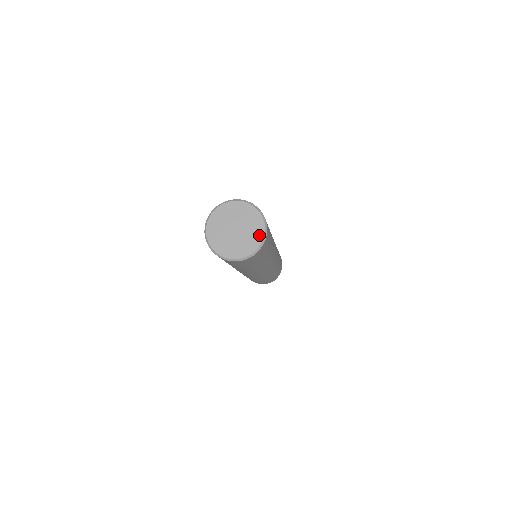
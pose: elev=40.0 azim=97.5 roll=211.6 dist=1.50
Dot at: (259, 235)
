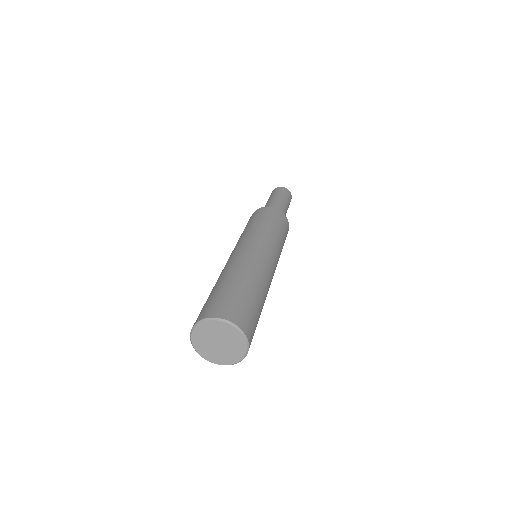
Dot at: (242, 346)
